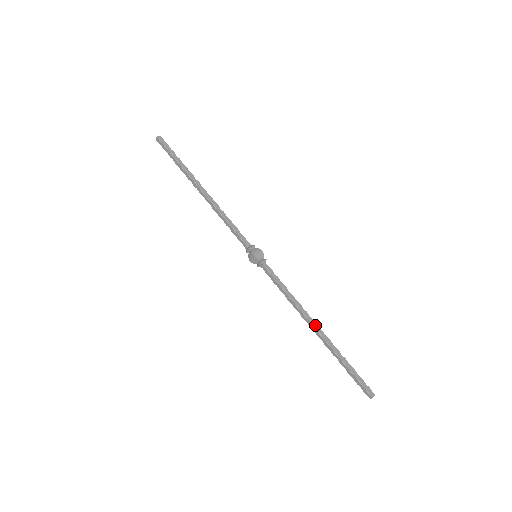
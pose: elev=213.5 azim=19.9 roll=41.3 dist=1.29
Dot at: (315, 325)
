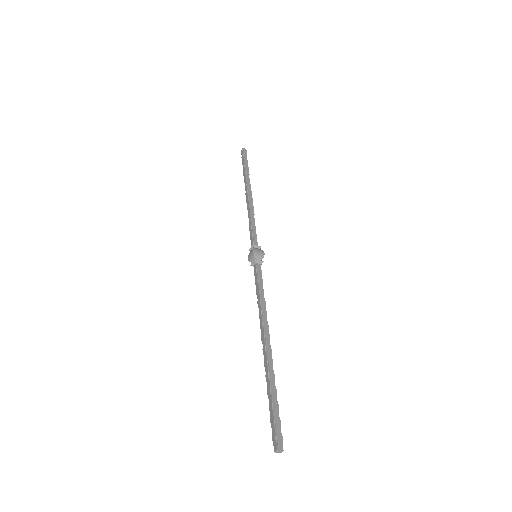
Dot at: (267, 338)
